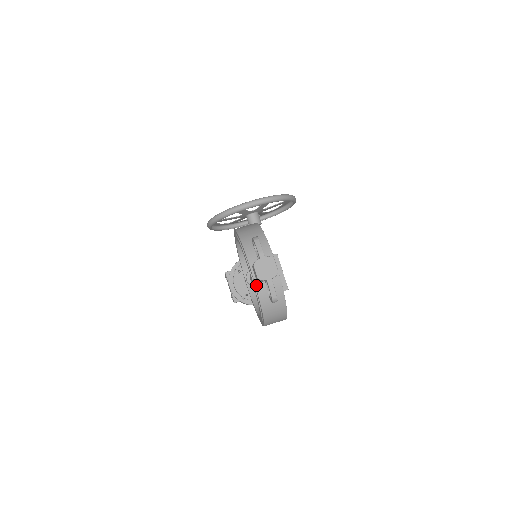
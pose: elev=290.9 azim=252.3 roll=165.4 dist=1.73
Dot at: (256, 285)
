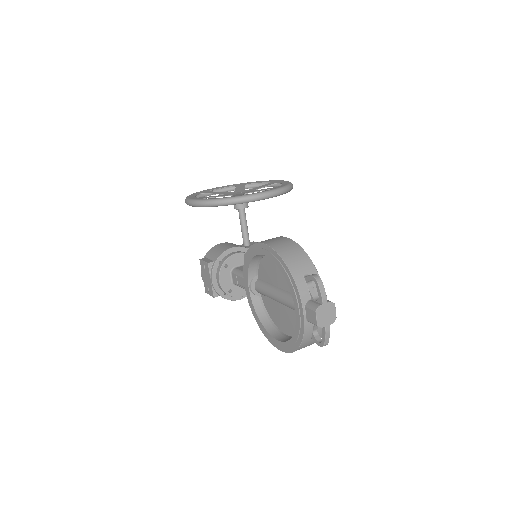
Dot at: (305, 326)
